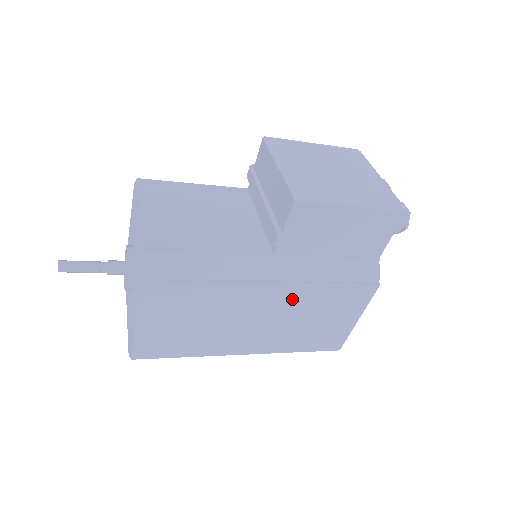
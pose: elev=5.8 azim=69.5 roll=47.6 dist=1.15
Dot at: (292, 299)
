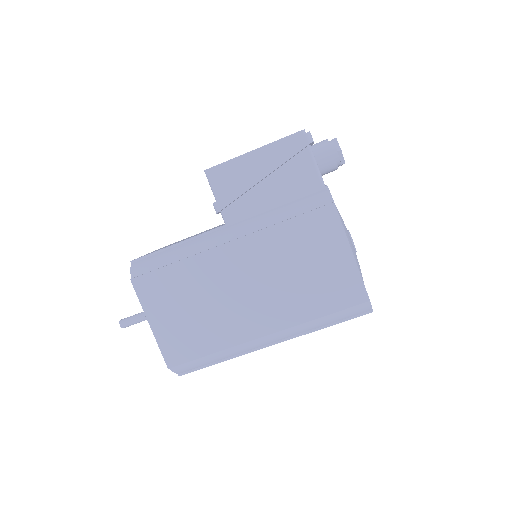
Dot at: (259, 253)
